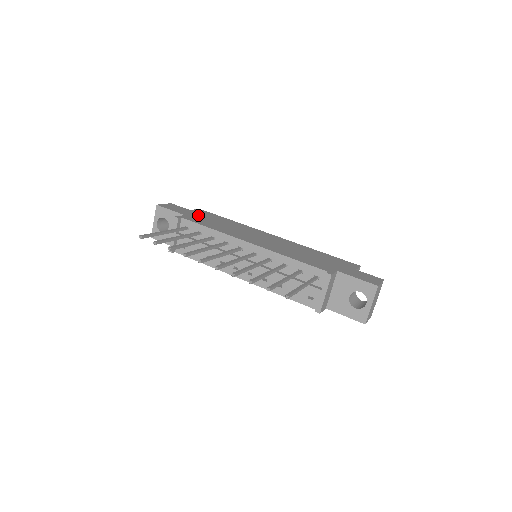
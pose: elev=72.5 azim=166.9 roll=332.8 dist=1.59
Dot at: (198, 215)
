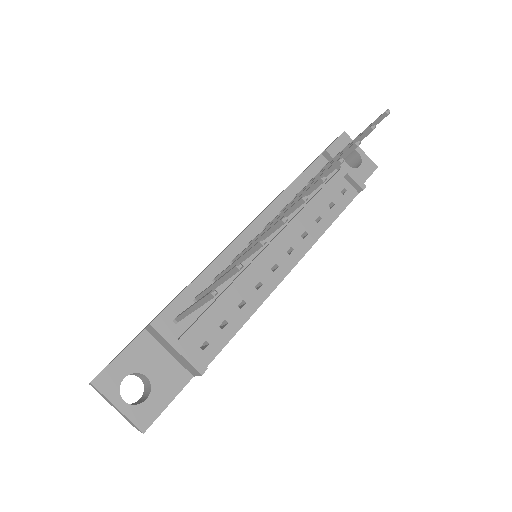
Dot at: (147, 325)
